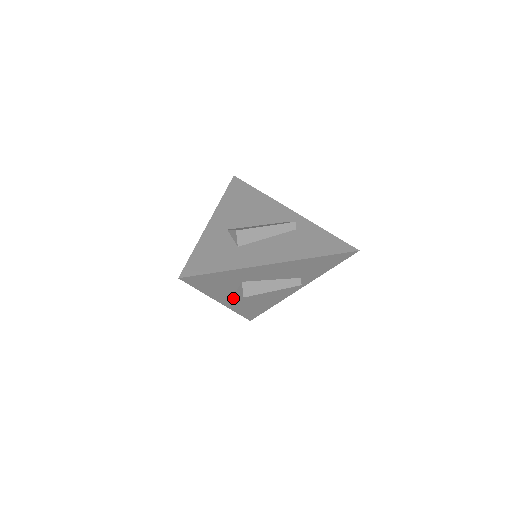
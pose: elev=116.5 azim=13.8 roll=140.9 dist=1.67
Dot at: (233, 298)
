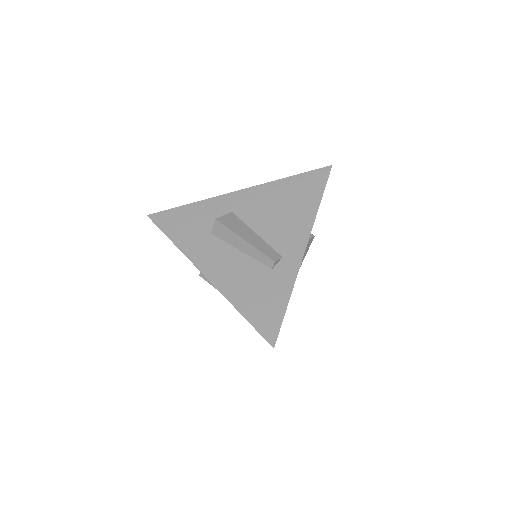
Dot at: occluded
